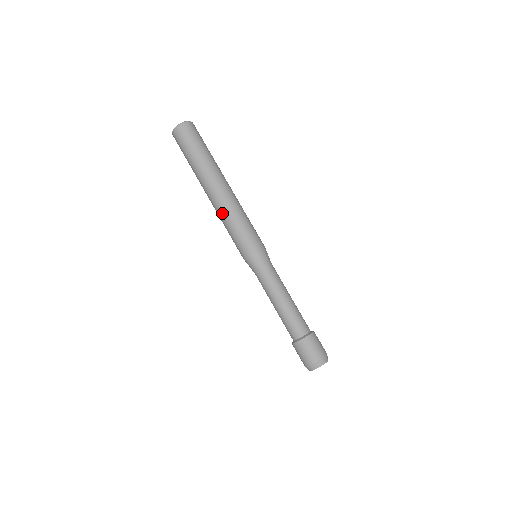
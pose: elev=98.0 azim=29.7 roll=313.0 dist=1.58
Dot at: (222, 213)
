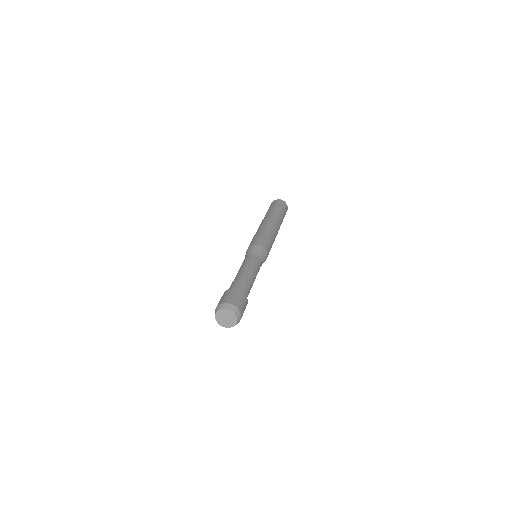
Dot at: (264, 227)
